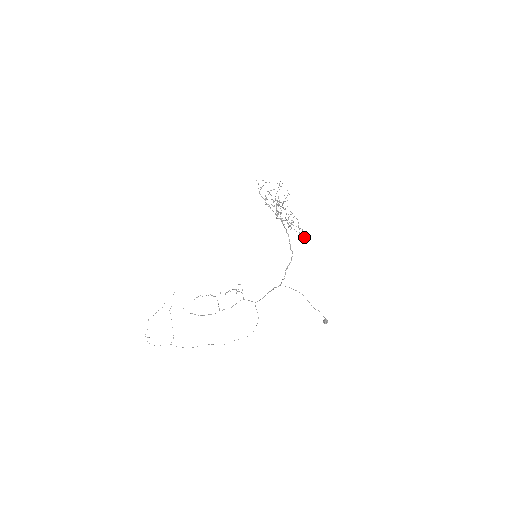
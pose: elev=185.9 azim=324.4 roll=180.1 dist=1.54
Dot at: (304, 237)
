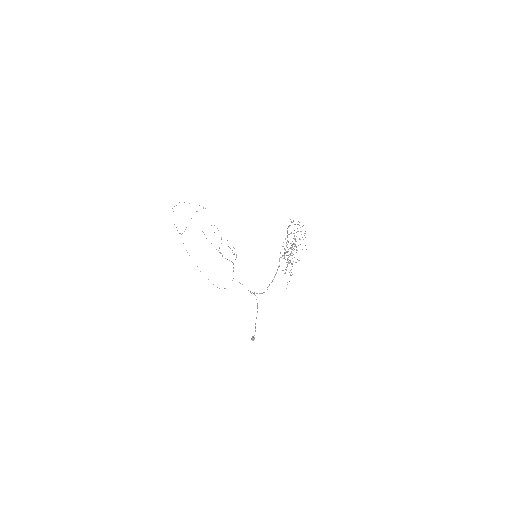
Dot at: occluded
